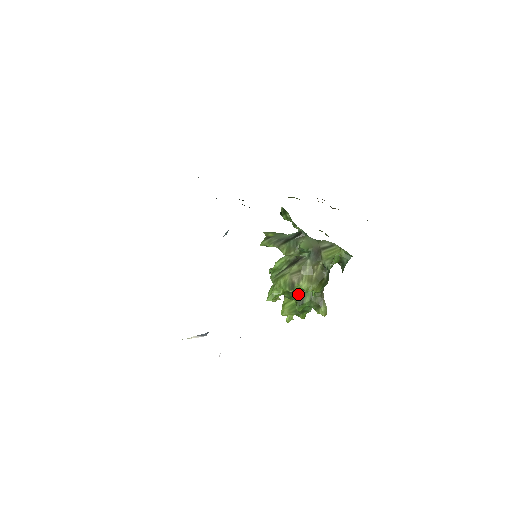
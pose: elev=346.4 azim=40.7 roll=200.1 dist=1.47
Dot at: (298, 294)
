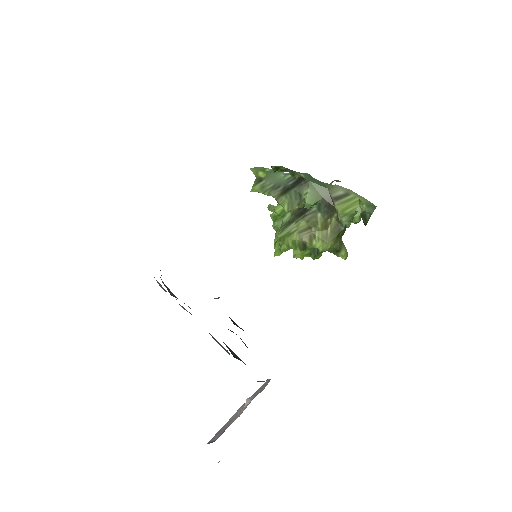
Dot at: occluded
